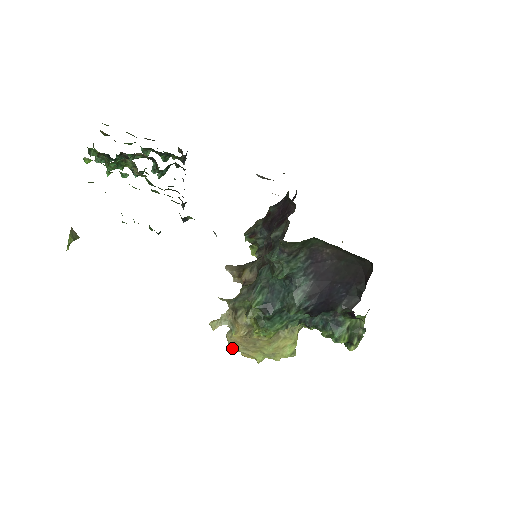
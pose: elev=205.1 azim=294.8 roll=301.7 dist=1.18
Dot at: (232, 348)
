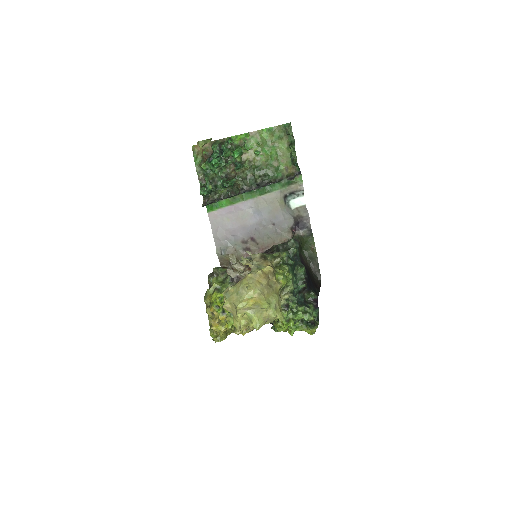
Dot at: (253, 284)
